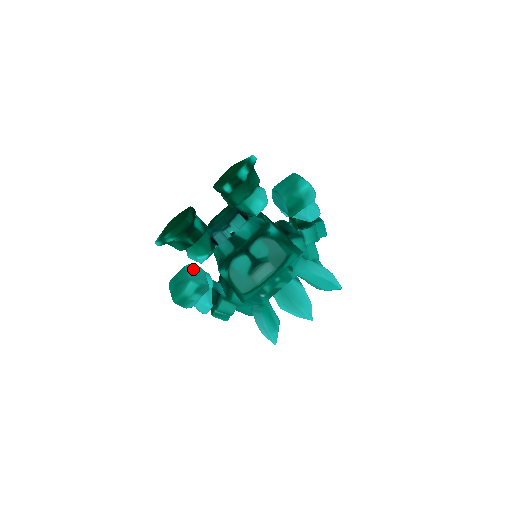
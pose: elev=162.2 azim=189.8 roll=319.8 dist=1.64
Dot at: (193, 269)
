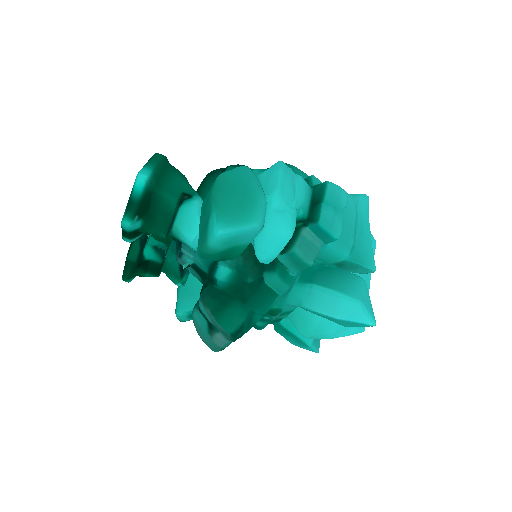
Dot at: (190, 277)
